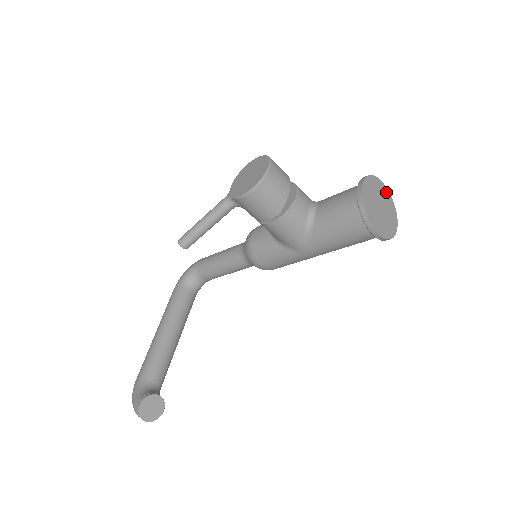
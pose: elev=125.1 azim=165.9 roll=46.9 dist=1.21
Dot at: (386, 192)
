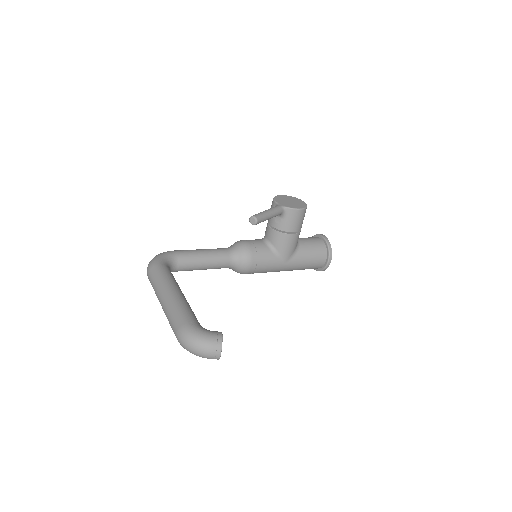
Dot at: occluded
